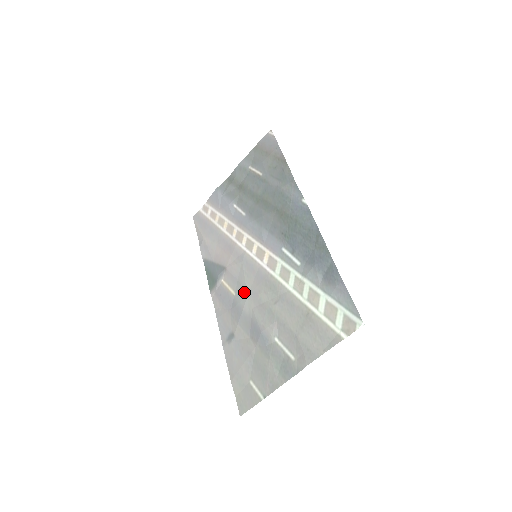
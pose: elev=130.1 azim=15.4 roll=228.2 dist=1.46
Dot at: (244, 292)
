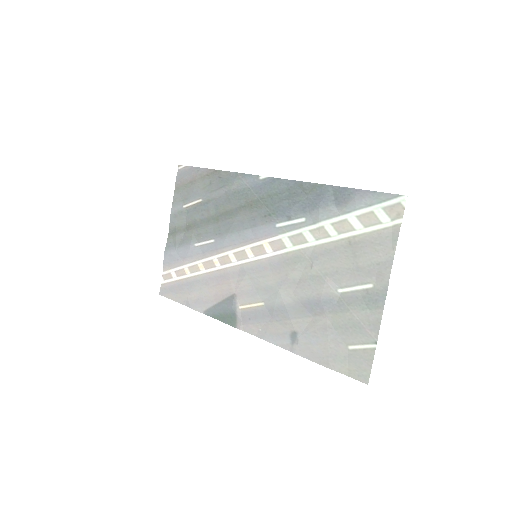
Dot at: (272, 291)
